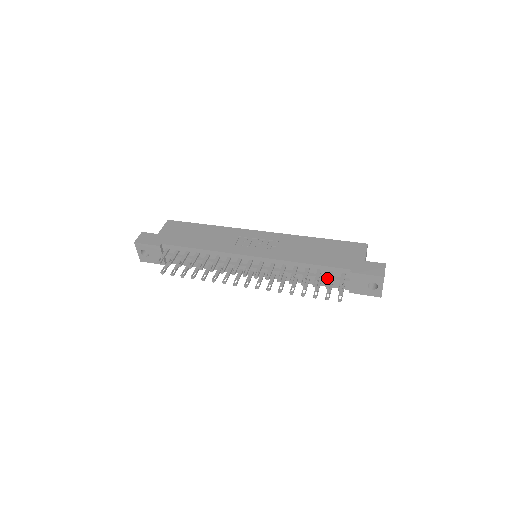
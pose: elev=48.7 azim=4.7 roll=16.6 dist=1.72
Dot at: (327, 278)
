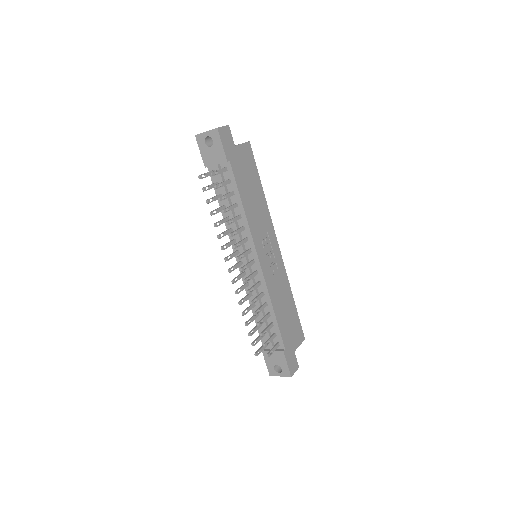
Dot at: (268, 333)
